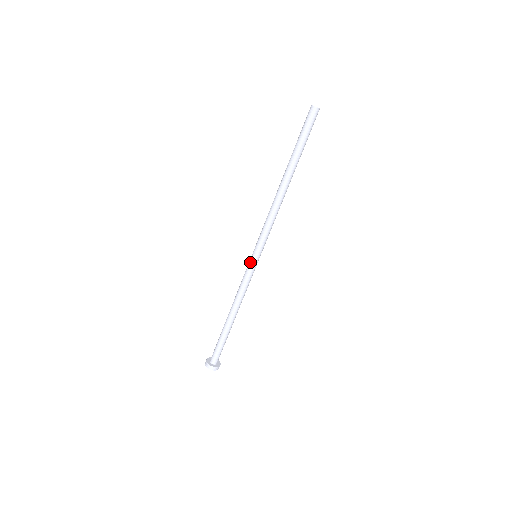
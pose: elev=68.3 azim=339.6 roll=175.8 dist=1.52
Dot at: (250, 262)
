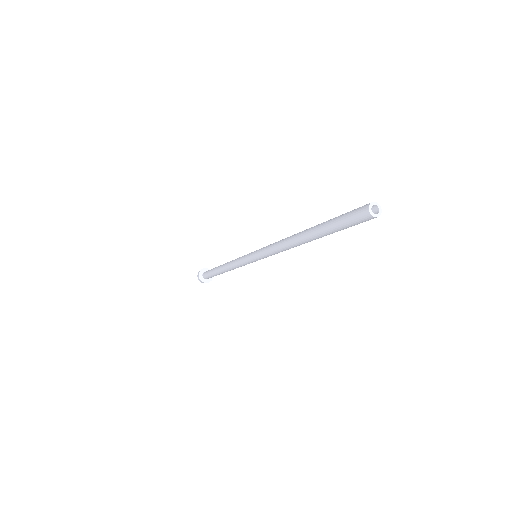
Dot at: (248, 259)
